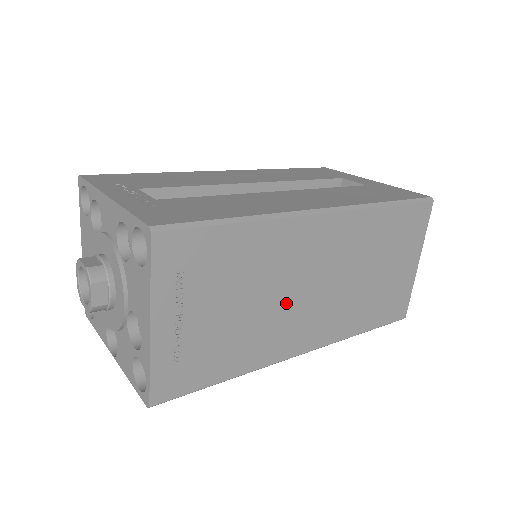
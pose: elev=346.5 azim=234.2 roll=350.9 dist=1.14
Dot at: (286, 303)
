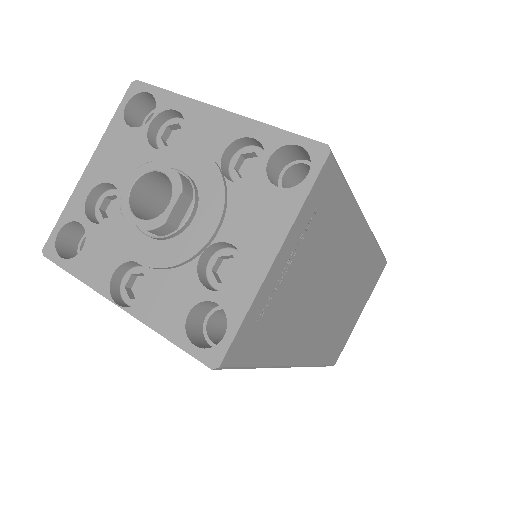
Dot at: (320, 300)
